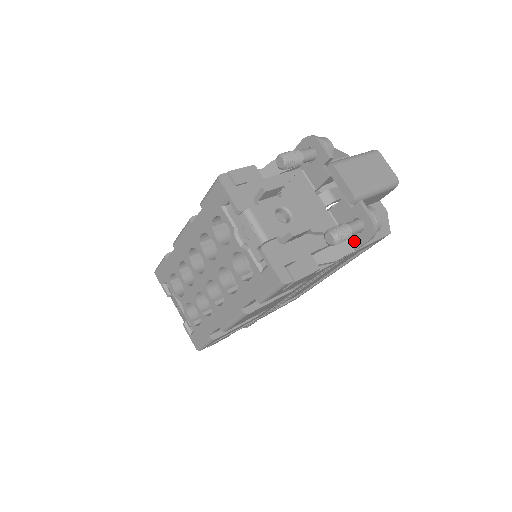
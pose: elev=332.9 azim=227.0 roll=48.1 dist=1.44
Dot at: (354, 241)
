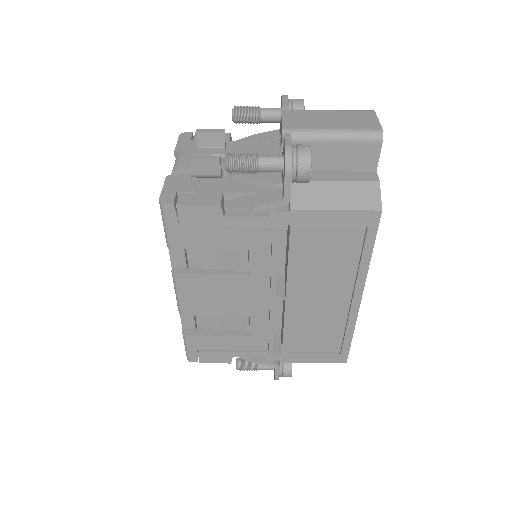
Dot at: (283, 187)
